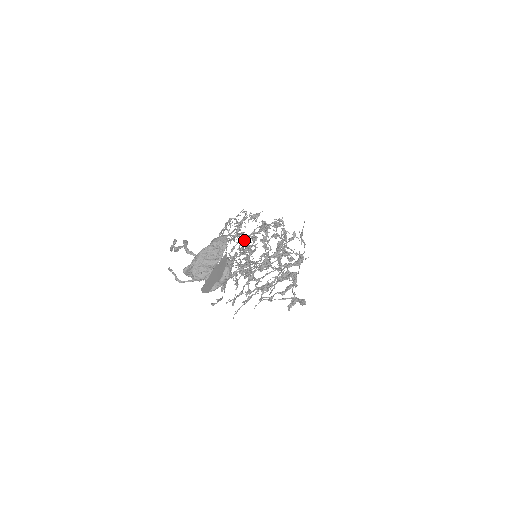
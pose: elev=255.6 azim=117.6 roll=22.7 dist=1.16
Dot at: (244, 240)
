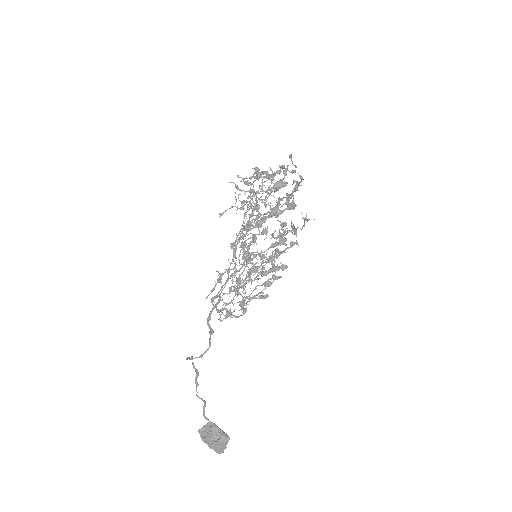
Dot at: (256, 194)
